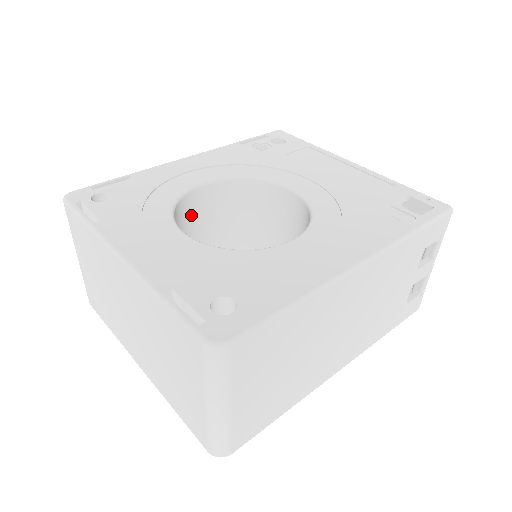
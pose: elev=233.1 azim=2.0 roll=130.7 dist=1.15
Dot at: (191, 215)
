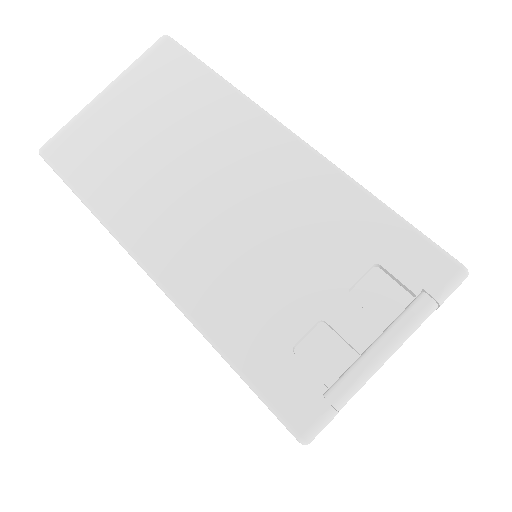
Dot at: occluded
